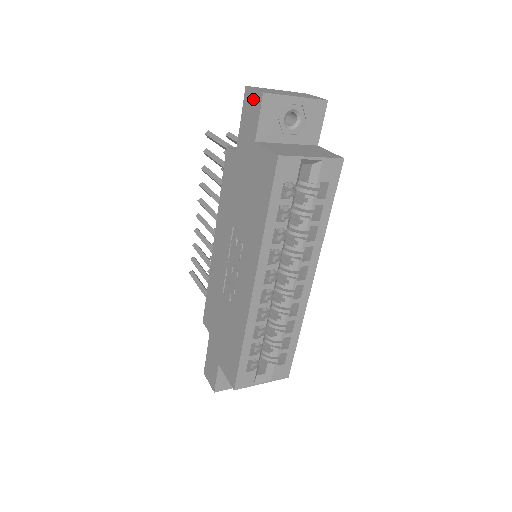
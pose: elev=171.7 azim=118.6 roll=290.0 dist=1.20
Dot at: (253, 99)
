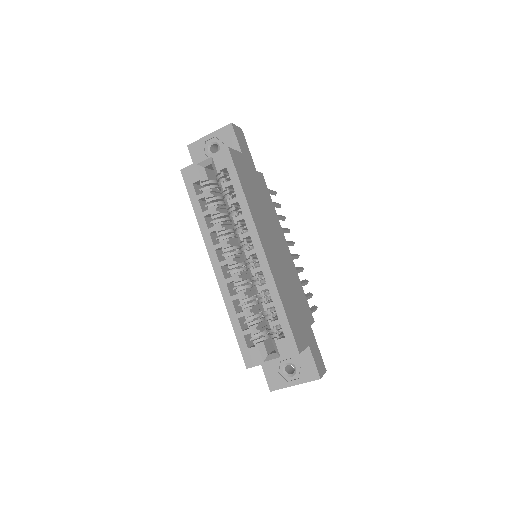
Dot at: occluded
